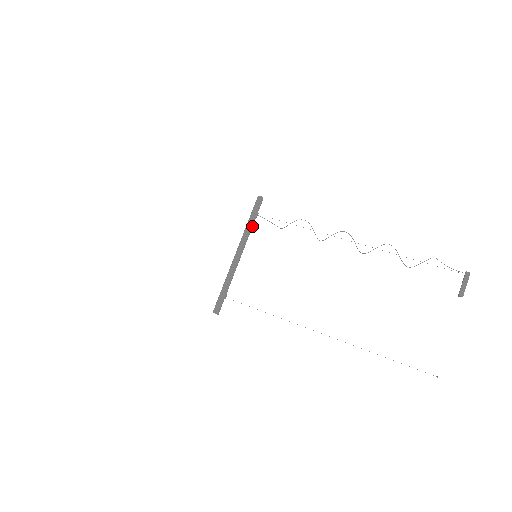
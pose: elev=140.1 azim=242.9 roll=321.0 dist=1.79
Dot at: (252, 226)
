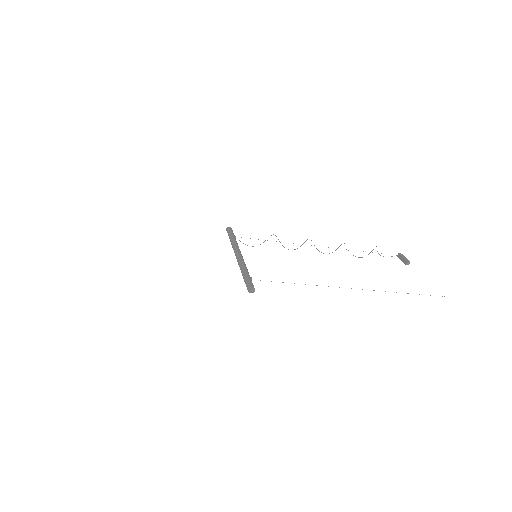
Dot at: occluded
